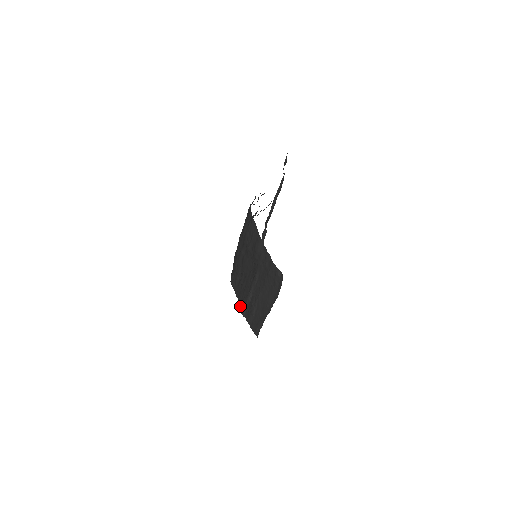
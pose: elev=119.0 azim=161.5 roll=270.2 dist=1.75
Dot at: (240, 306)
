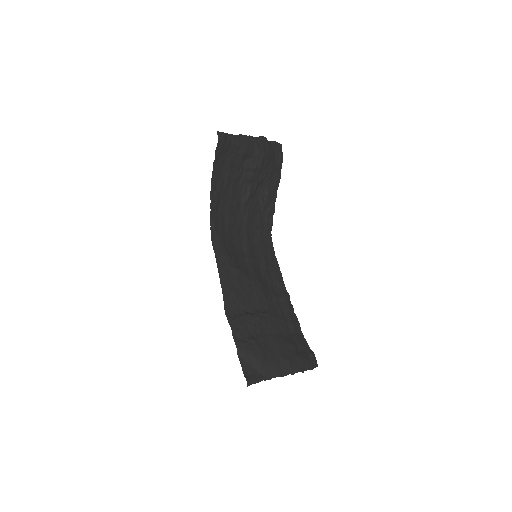
Dot at: (225, 299)
